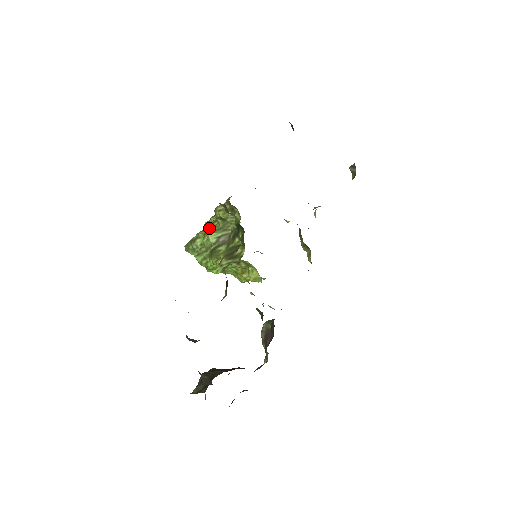
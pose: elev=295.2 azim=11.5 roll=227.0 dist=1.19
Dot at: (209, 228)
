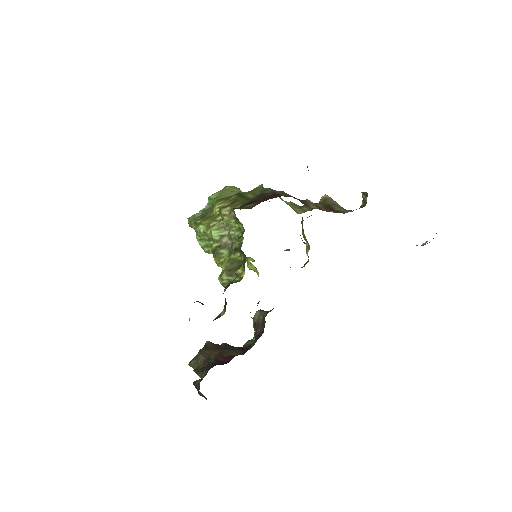
Dot at: (213, 221)
